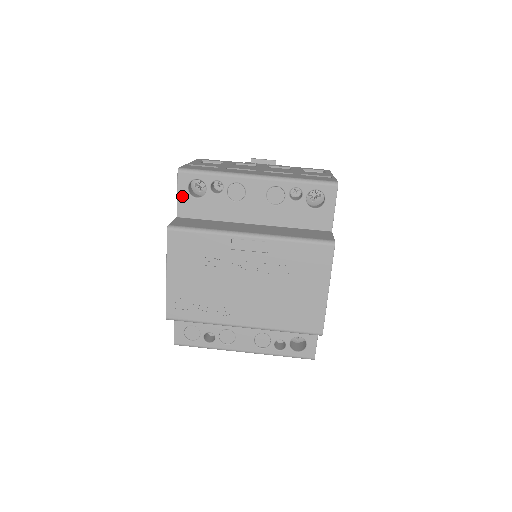
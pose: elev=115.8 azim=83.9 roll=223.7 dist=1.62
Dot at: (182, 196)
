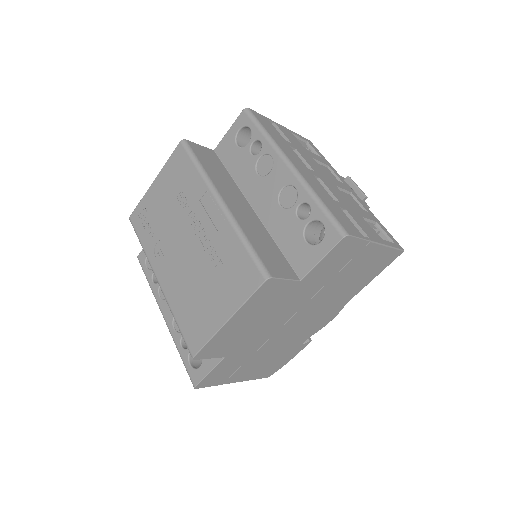
Dot at: (230, 134)
